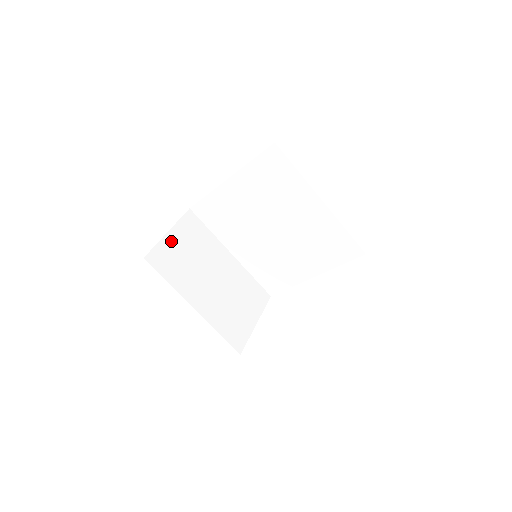
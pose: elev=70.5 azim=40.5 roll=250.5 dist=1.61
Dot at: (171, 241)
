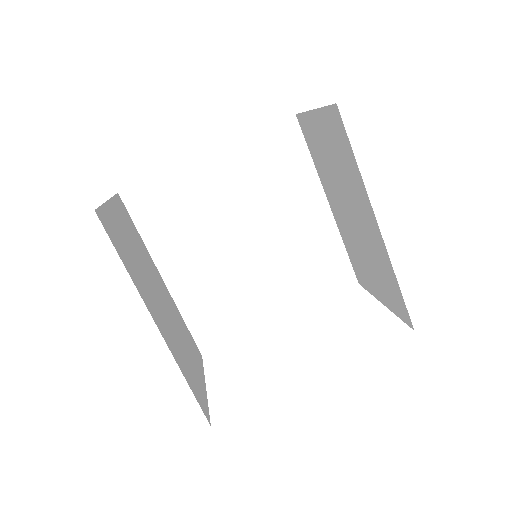
Dot at: (113, 215)
